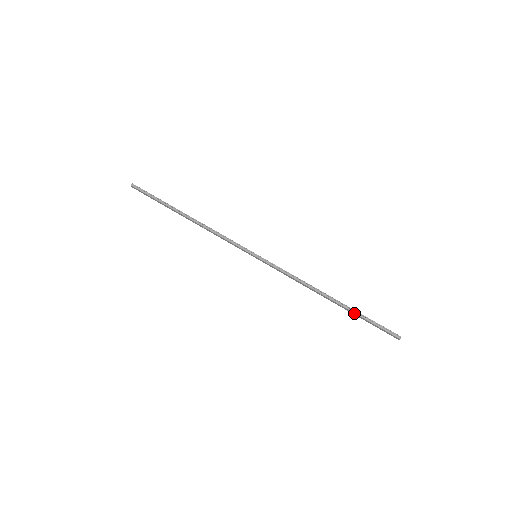
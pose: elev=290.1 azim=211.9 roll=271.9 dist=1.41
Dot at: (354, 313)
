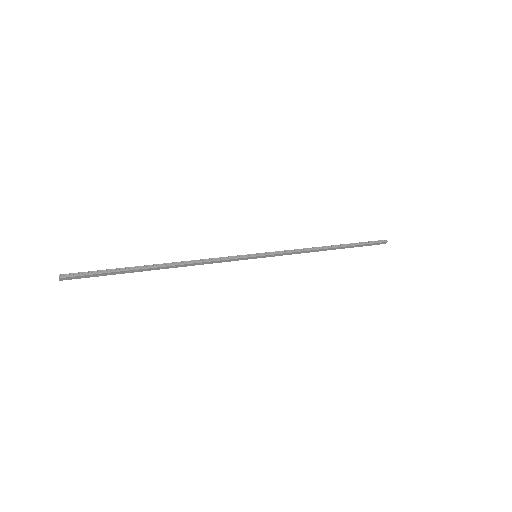
Dot at: (353, 246)
